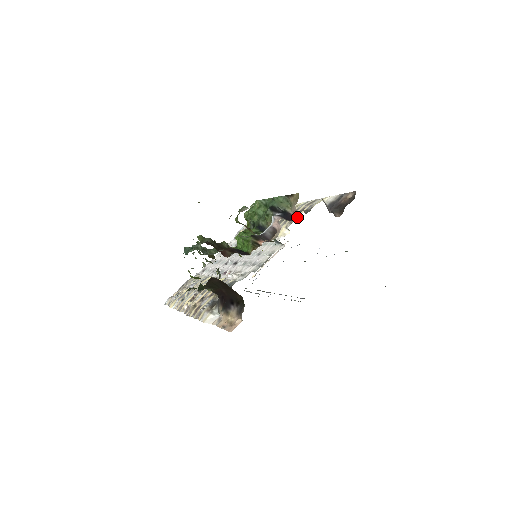
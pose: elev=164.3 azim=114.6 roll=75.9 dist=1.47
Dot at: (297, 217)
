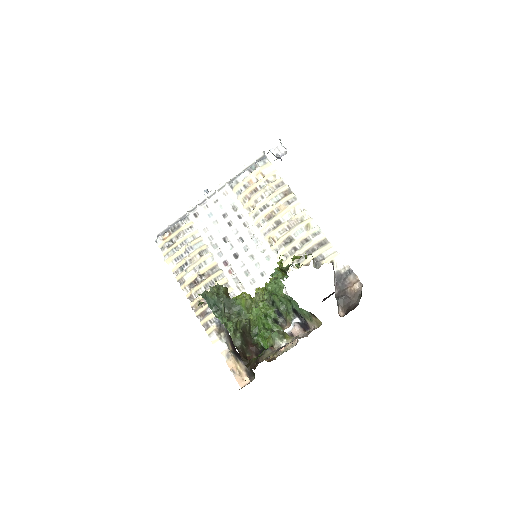
Dot at: (306, 262)
